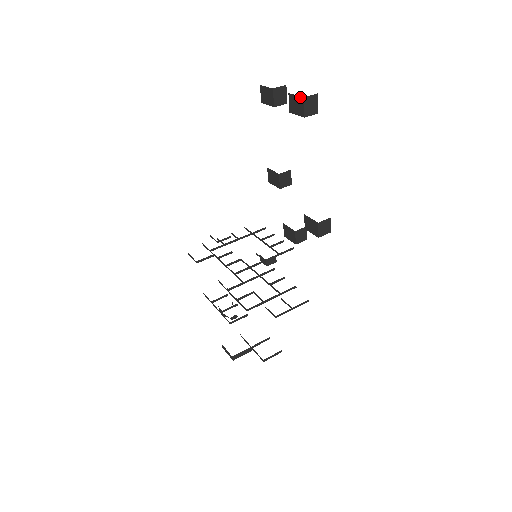
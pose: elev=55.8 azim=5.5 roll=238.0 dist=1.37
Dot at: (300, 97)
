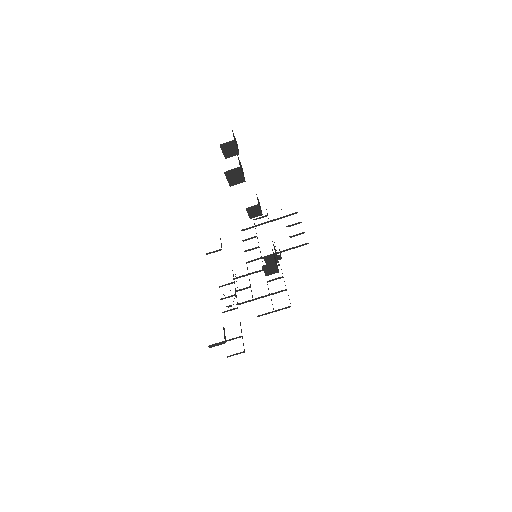
Dot at: occluded
